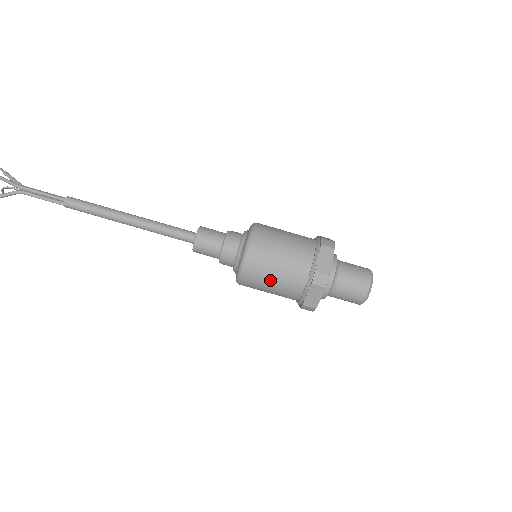
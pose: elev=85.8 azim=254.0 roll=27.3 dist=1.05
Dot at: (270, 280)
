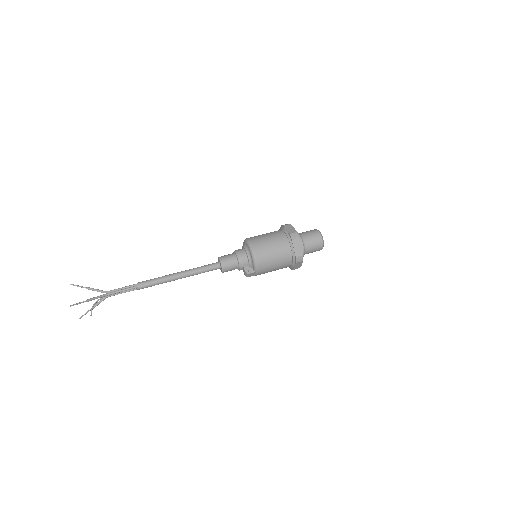
Dot at: (265, 237)
